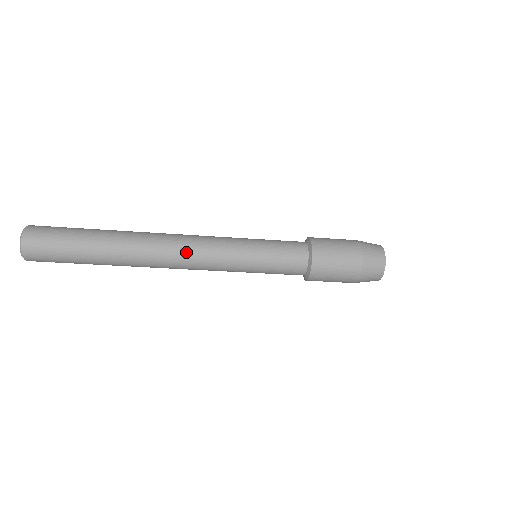
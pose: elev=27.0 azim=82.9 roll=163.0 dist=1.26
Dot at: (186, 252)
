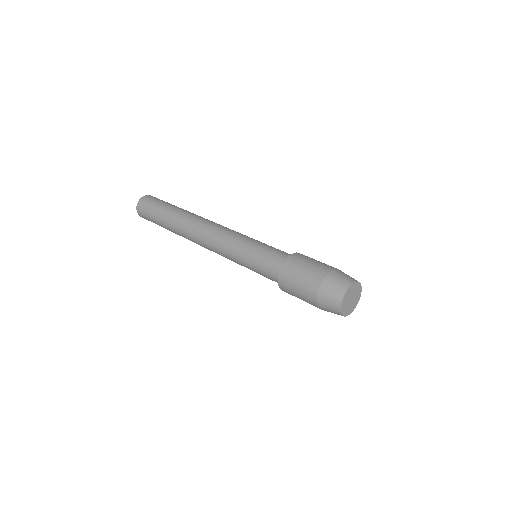
Dot at: (205, 243)
